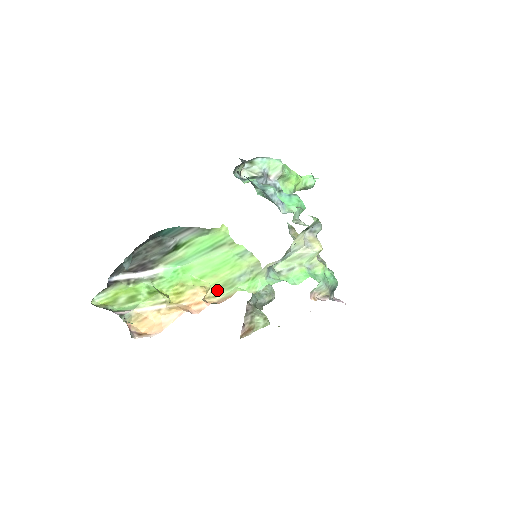
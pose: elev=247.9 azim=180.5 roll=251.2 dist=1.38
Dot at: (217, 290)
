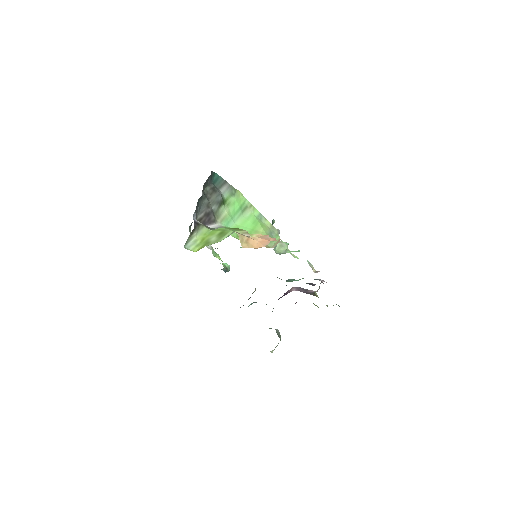
Dot at: occluded
